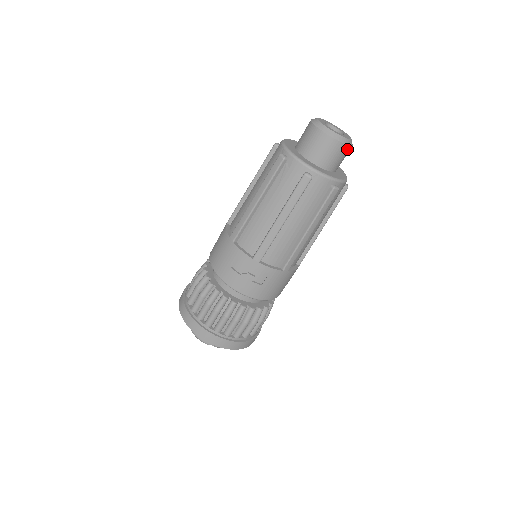
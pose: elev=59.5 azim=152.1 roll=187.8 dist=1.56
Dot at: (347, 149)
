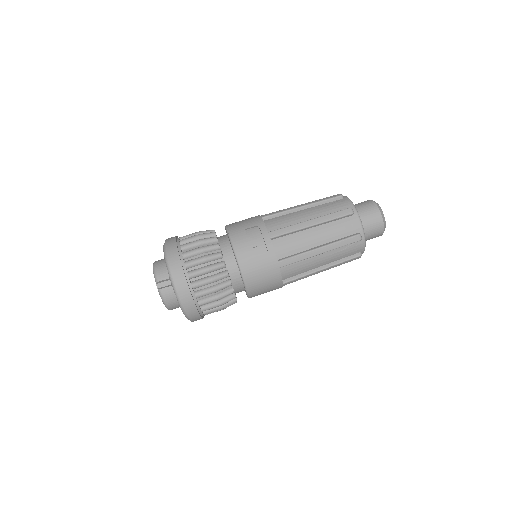
Dot at: (381, 228)
